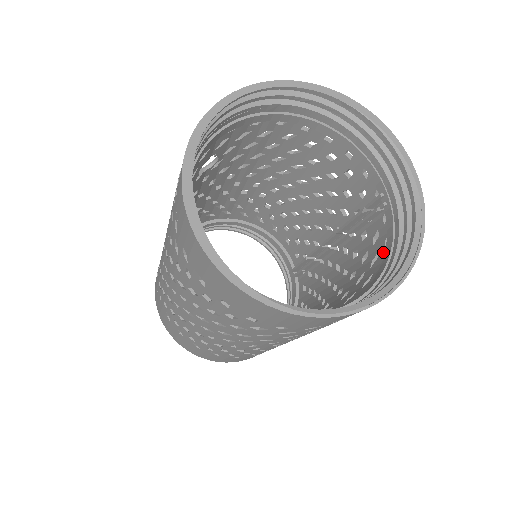
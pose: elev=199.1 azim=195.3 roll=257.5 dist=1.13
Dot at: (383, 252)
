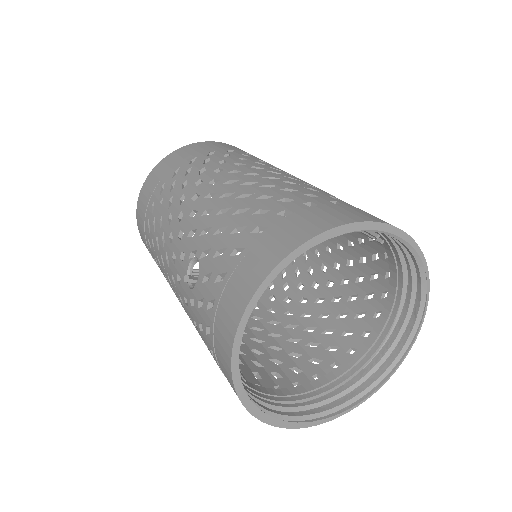
Dot at: (385, 261)
